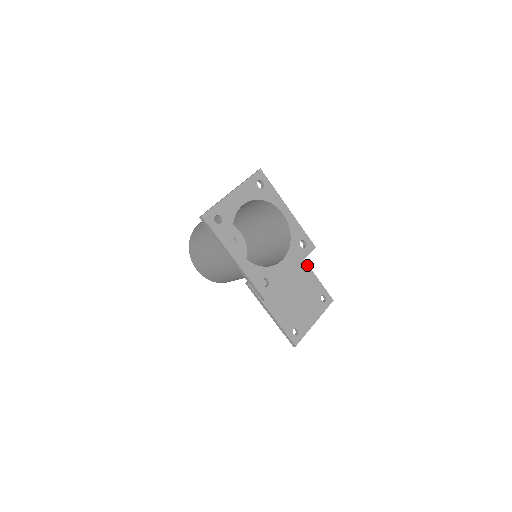
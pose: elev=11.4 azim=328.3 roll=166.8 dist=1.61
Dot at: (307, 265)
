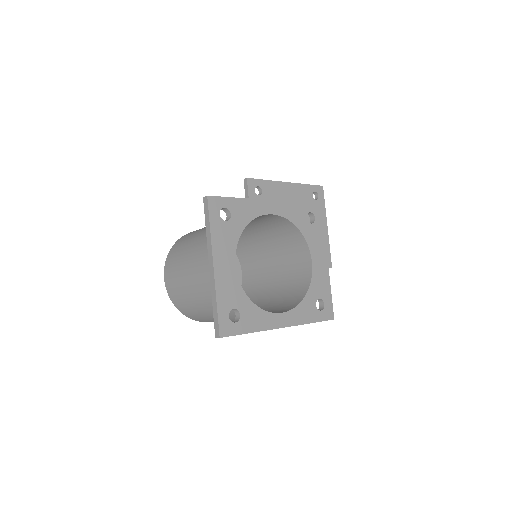
Dot at: (279, 183)
